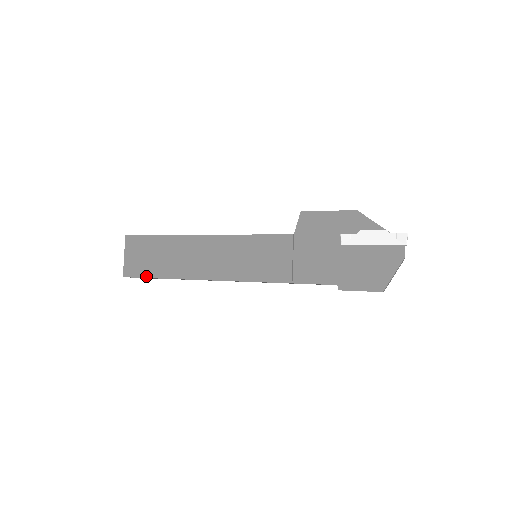
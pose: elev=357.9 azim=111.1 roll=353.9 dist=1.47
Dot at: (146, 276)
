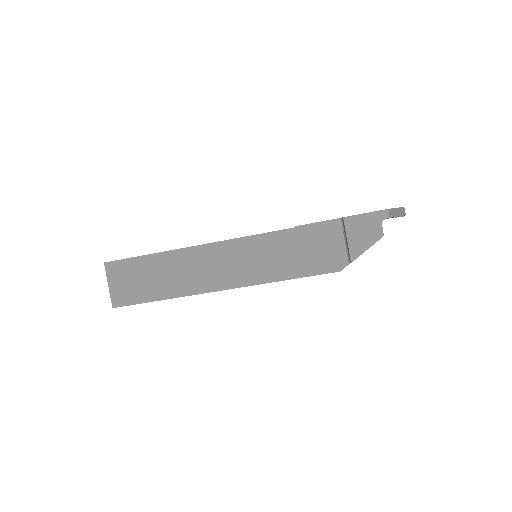
Dot at: (132, 257)
